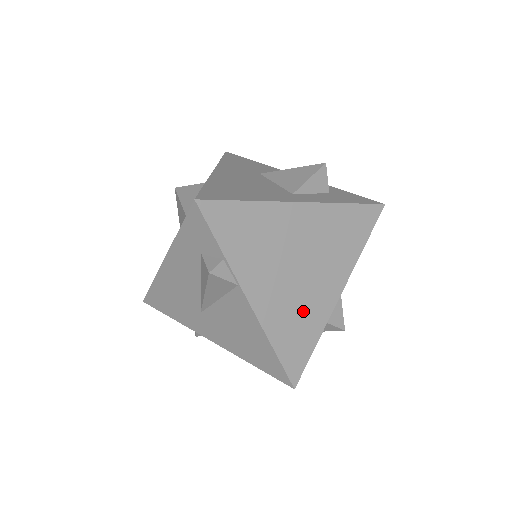
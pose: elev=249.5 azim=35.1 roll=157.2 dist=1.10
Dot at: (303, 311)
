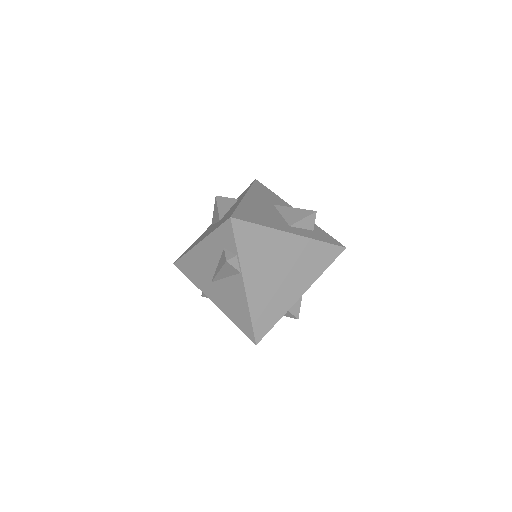
Dot at: (275, 299)
